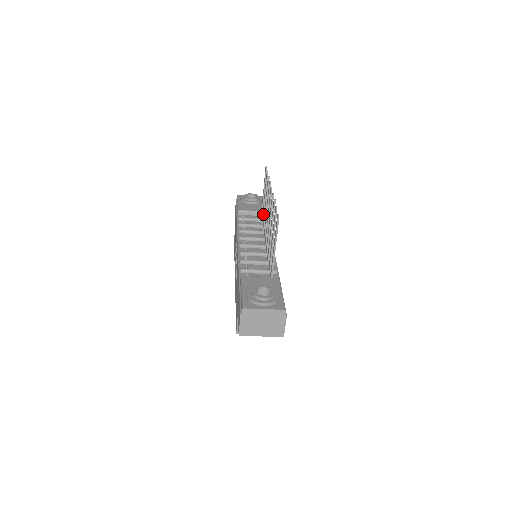
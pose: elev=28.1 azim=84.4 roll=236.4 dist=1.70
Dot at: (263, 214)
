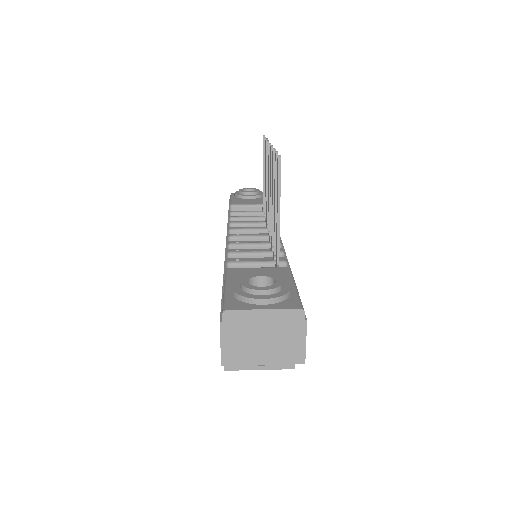
Dot at: (264, 202)
